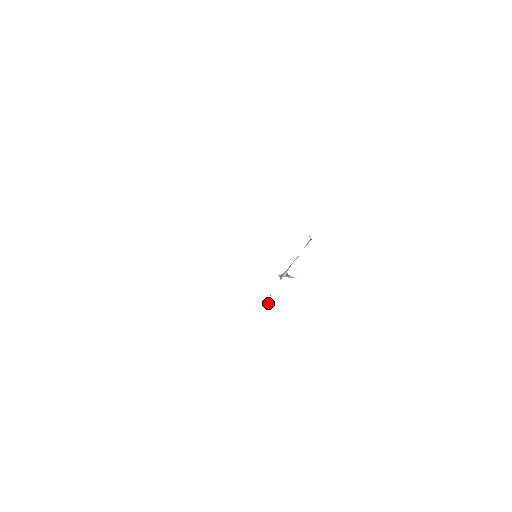
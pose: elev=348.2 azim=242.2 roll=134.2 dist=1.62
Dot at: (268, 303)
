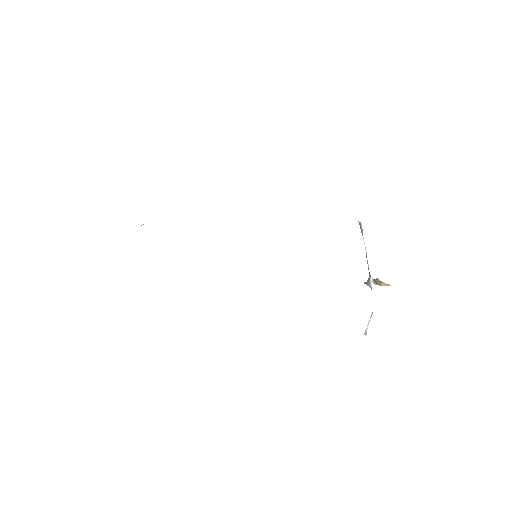
Dot at: occluded
